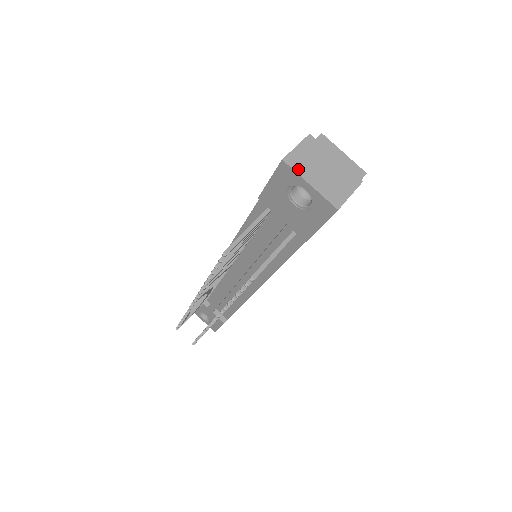
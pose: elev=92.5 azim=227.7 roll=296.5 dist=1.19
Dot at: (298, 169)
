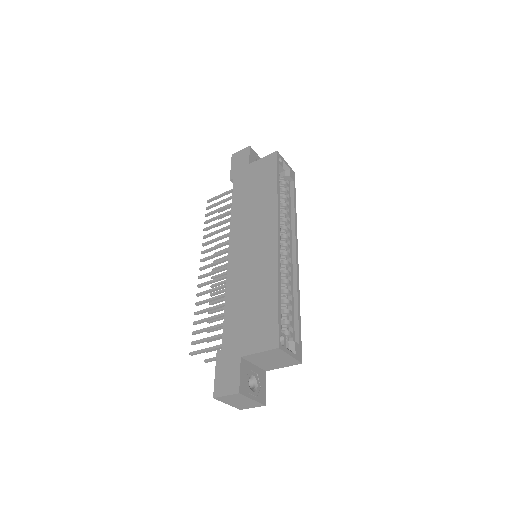
Dot at: (222, 401)
